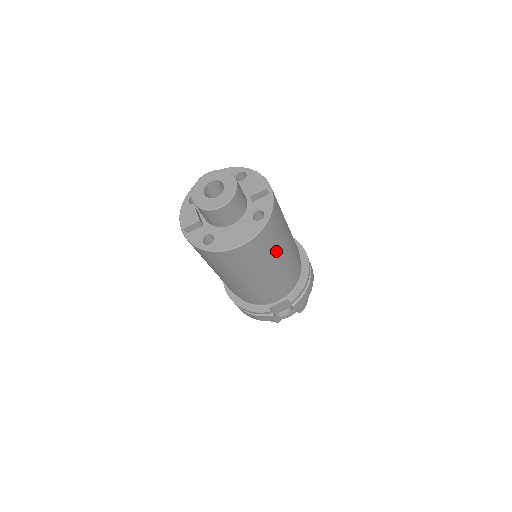
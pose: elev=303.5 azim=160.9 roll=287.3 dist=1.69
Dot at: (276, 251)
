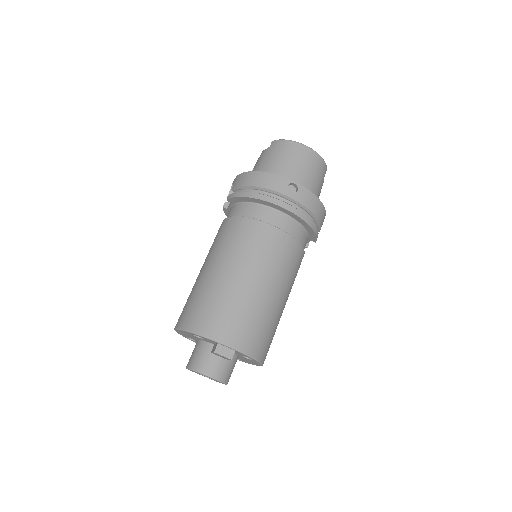
Dot at: (278, 318)
